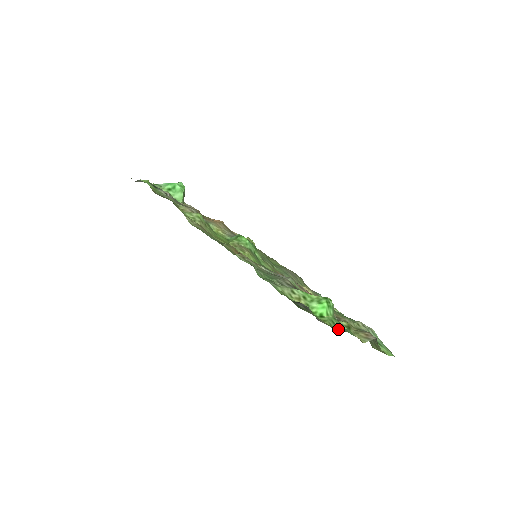
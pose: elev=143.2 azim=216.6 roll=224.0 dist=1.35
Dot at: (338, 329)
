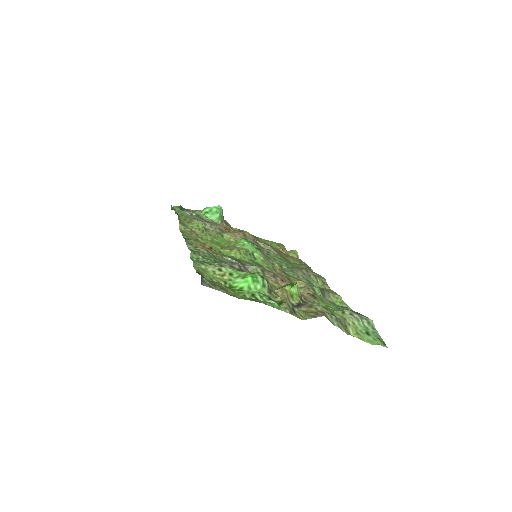
Dot at: (247, 299)
